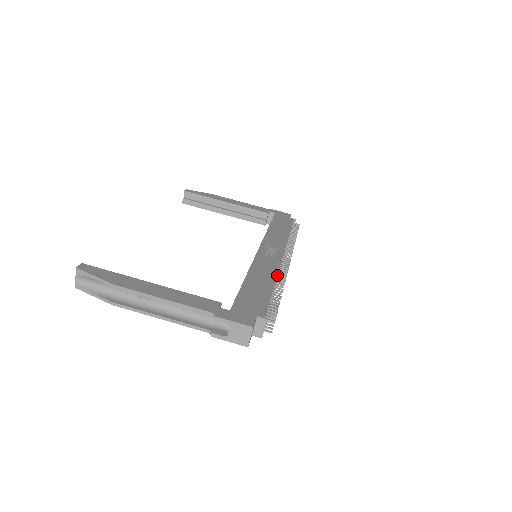
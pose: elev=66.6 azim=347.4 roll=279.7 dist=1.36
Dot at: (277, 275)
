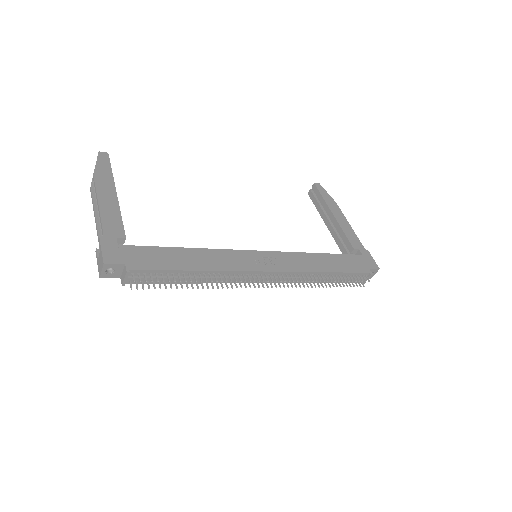
Dot at: (232, 276)
